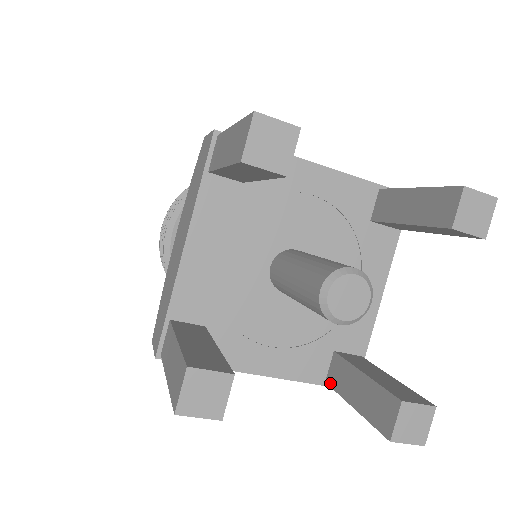
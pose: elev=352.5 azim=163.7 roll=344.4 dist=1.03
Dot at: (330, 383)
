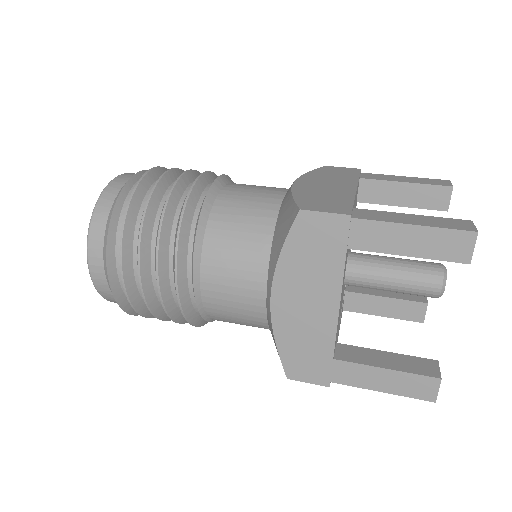
Dot at: (350, 310)
